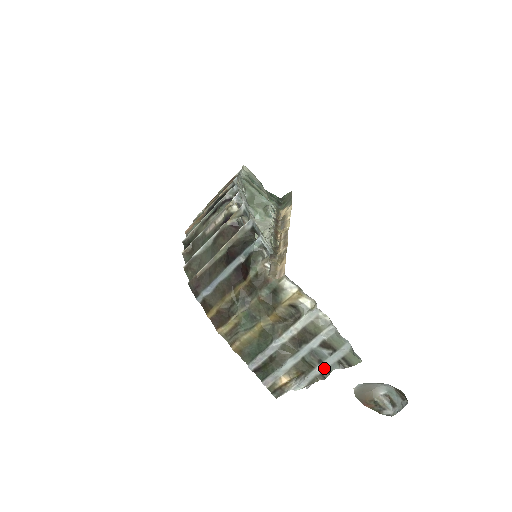
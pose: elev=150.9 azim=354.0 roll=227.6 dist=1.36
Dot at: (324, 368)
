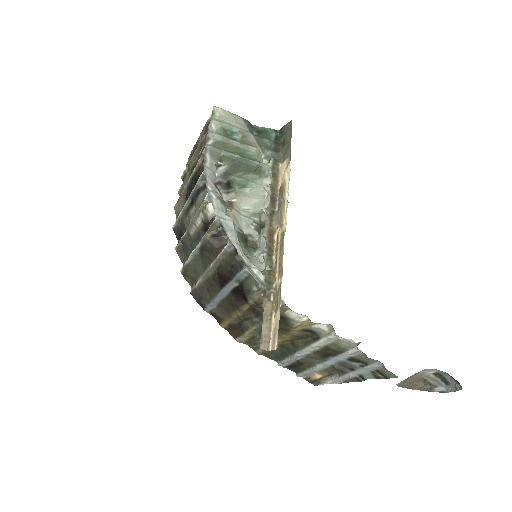
Dot at: (357, 374)
